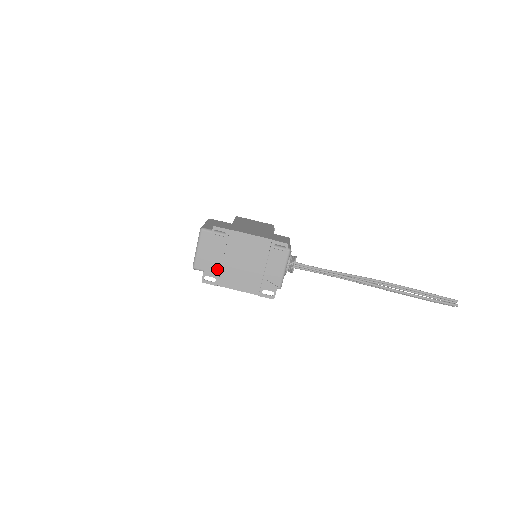
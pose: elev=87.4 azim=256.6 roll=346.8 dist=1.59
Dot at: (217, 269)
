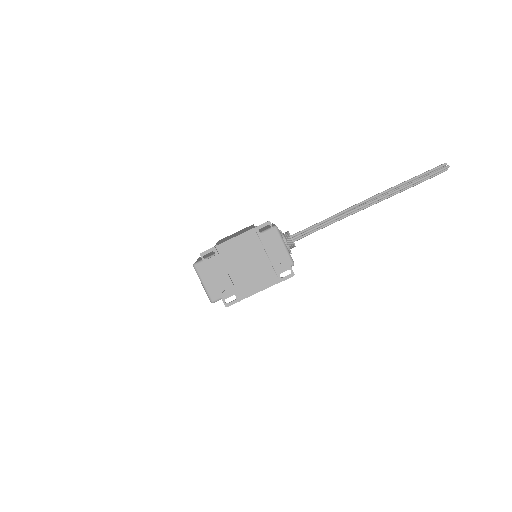
Dot at: (230, 286)
